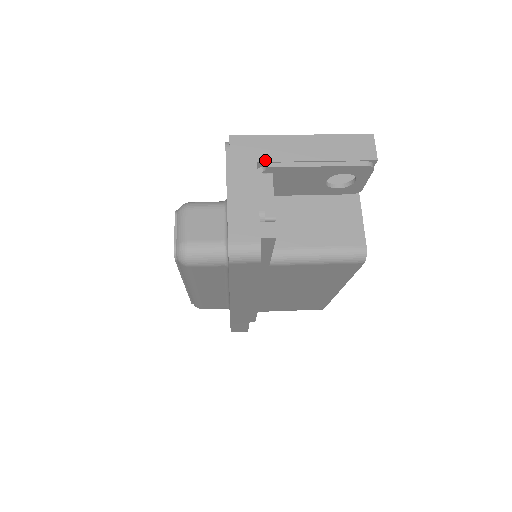
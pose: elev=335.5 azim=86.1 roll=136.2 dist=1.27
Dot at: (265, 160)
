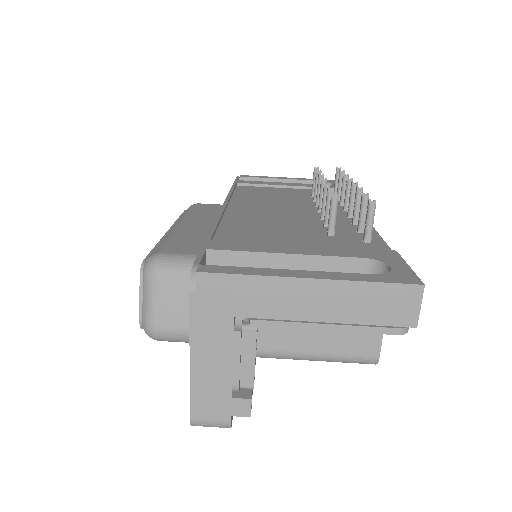
Dot at: (247, 315)
